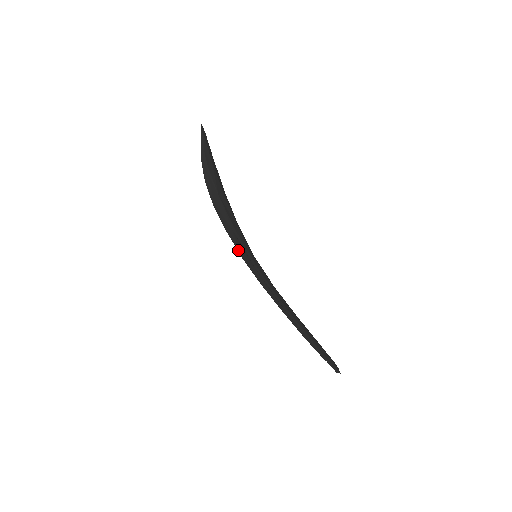
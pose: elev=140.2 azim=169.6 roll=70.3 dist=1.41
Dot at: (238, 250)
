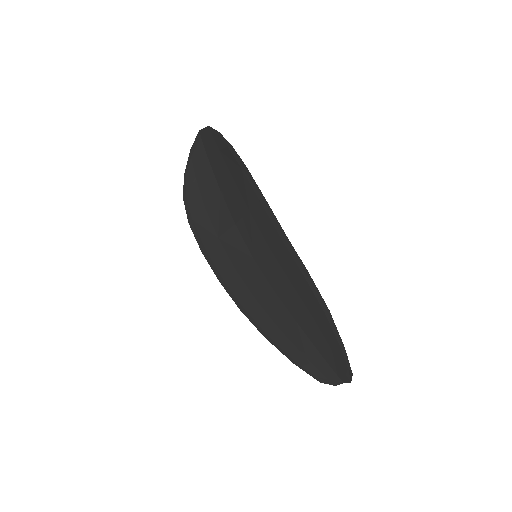
Dot at: (217, 269)
